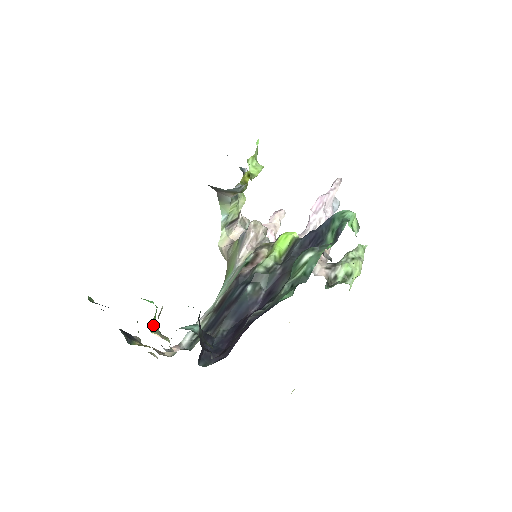
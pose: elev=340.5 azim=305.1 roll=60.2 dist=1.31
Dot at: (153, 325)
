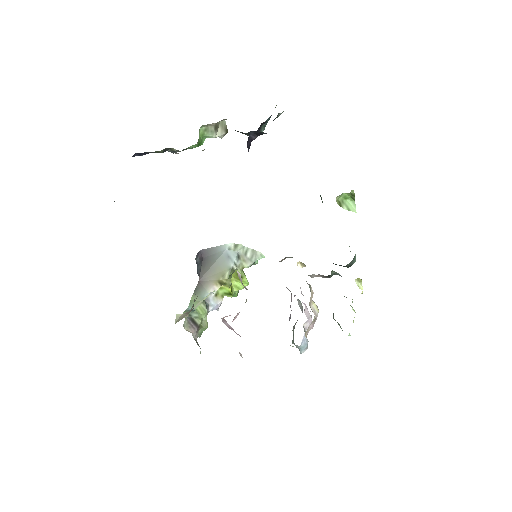
Dot at: (199, 135)
